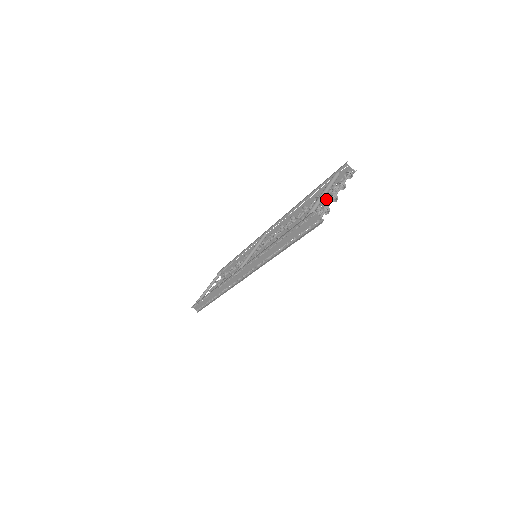
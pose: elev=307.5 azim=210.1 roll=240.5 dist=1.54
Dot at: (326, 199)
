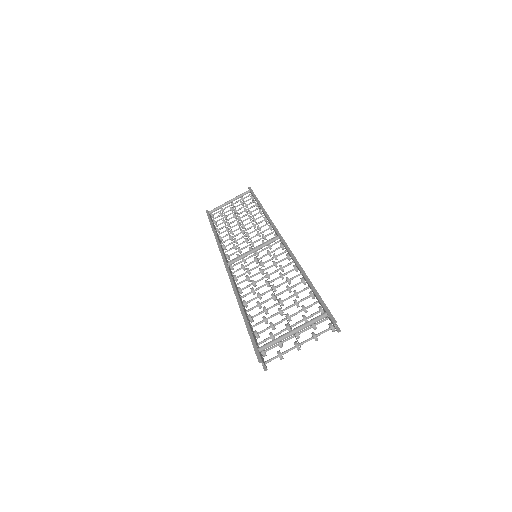
Dot at: (295, 336)
